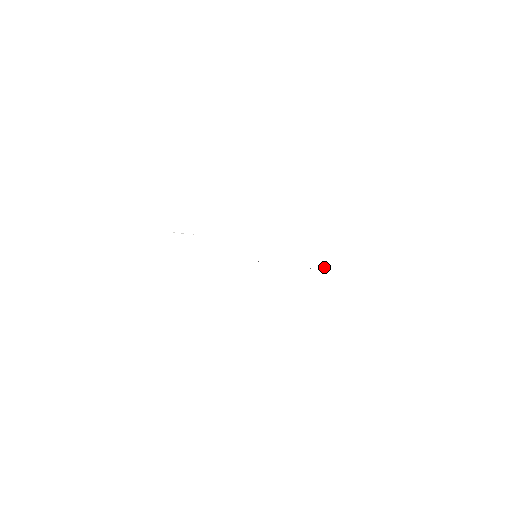
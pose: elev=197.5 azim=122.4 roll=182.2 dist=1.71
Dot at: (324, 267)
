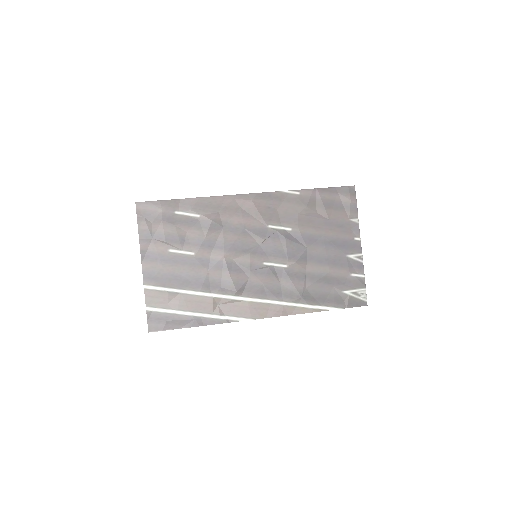
Dot at: (339, 249)
